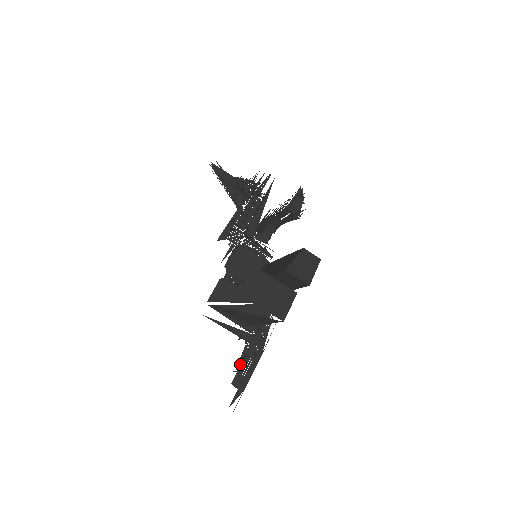
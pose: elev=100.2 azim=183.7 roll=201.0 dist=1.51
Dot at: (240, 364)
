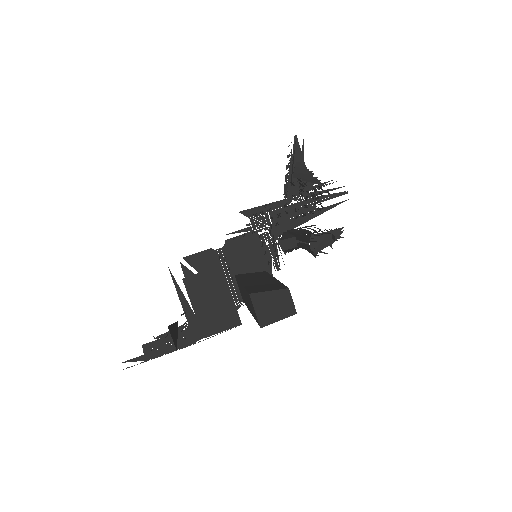
Dot at: (164, 336)
